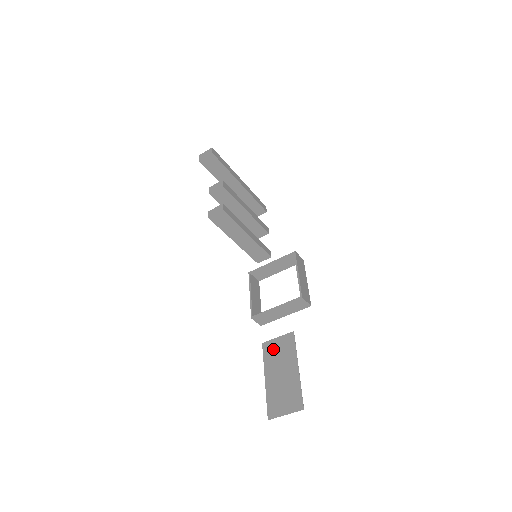
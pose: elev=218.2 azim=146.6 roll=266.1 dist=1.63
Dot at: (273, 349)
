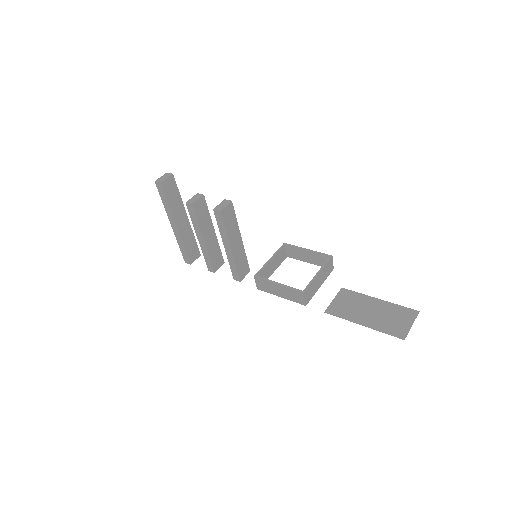
Dot at: (341, 307)
